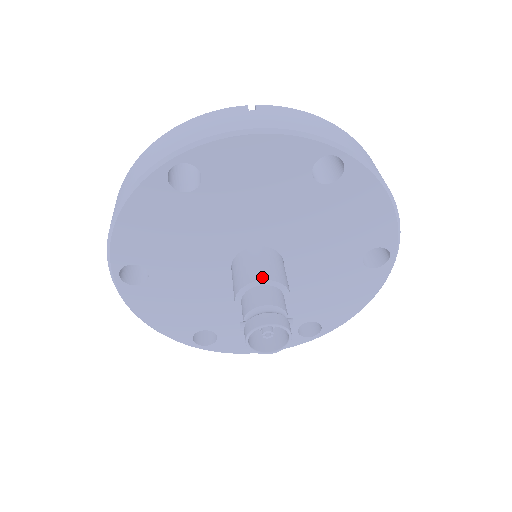
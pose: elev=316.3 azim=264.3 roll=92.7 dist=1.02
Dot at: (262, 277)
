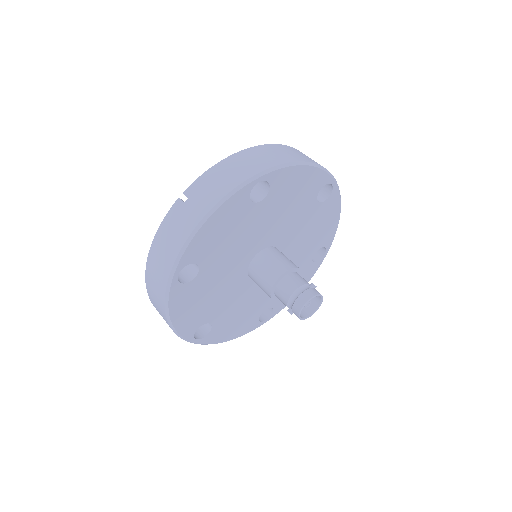
Dot at: (276, 277)
